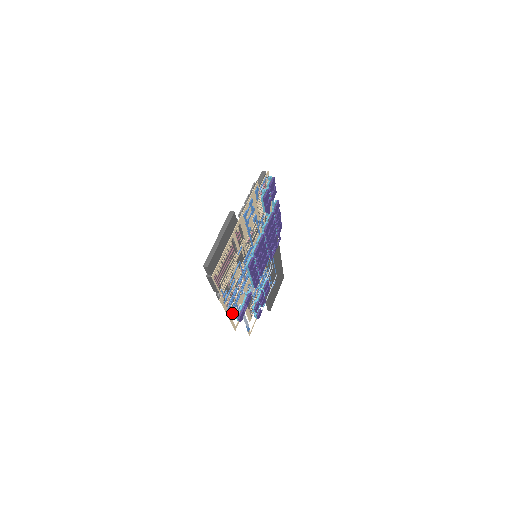
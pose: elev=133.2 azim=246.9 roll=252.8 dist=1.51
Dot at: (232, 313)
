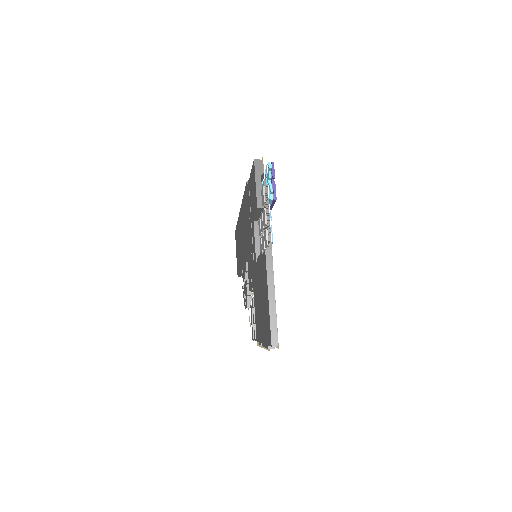
Dot at: occluded
